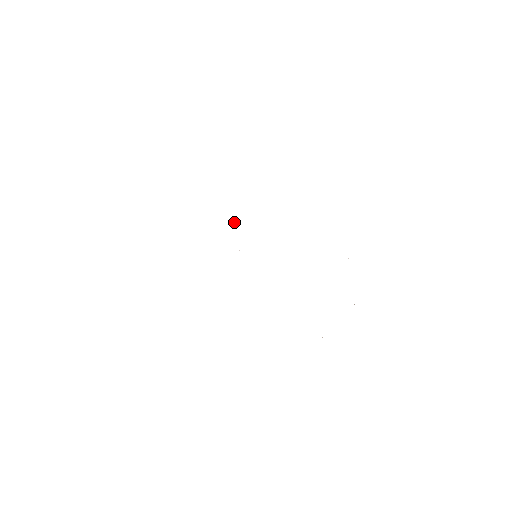
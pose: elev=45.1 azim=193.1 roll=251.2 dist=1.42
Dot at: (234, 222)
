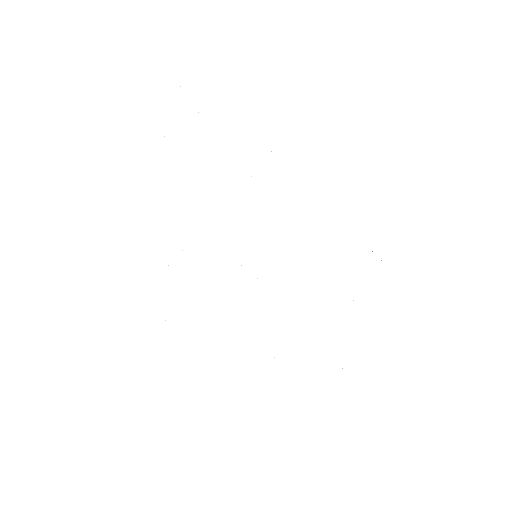
Dot at: occluded
